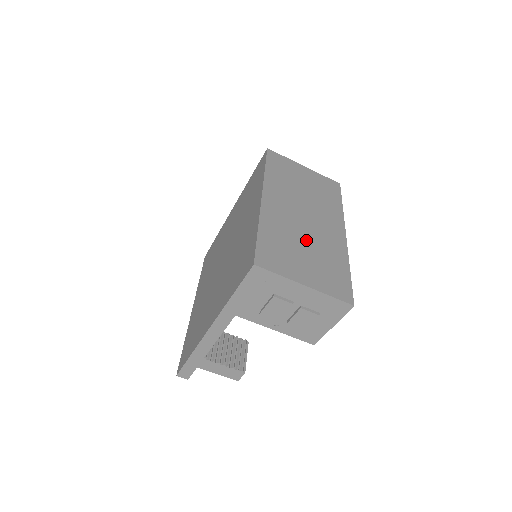
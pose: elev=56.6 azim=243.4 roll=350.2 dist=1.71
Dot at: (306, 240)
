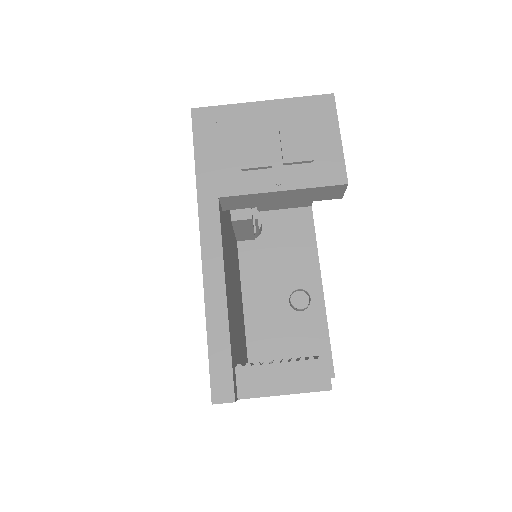
Dot at: occluded
